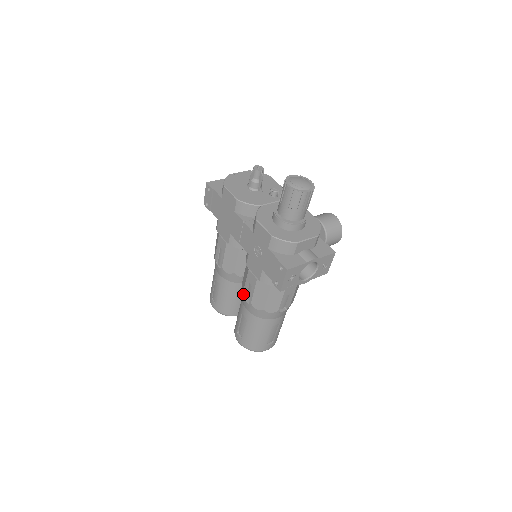
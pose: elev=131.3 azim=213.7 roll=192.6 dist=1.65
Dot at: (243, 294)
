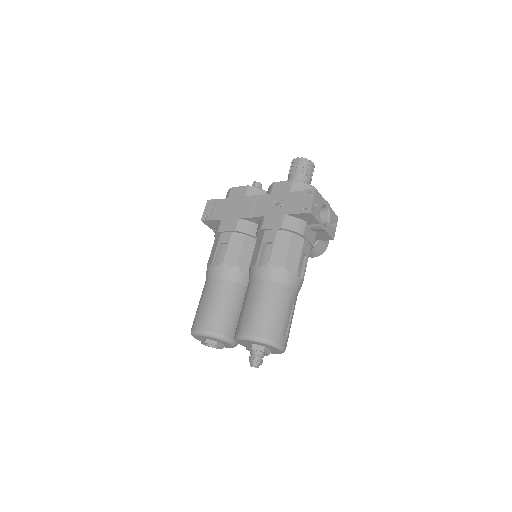
Dot at: (257, 262)
